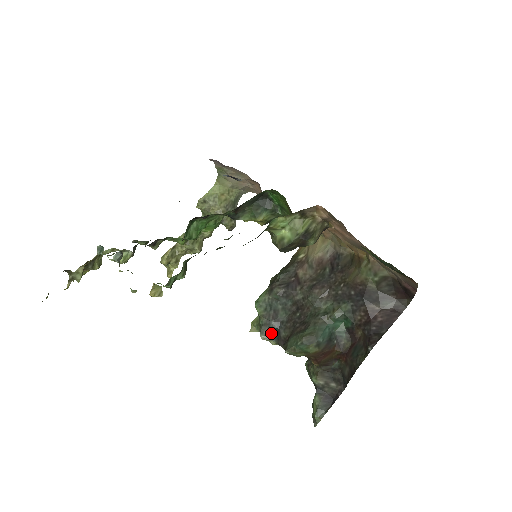
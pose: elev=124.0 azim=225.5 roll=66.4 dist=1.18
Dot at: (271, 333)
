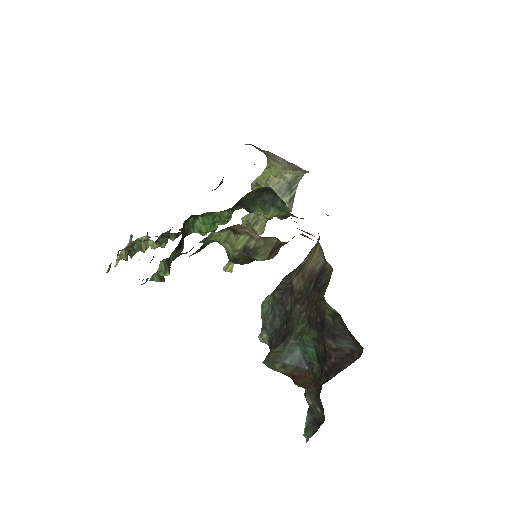
Dot at: (269, 337)
